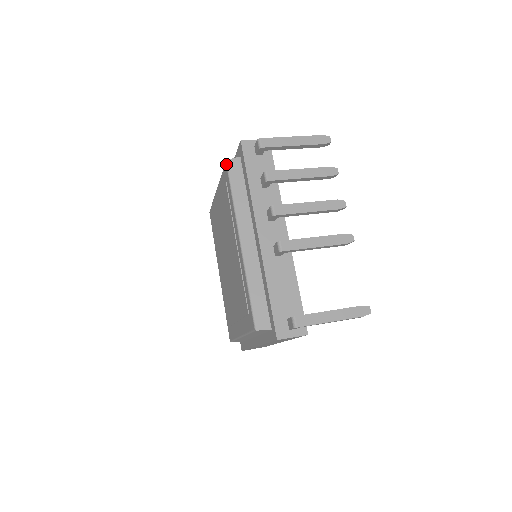
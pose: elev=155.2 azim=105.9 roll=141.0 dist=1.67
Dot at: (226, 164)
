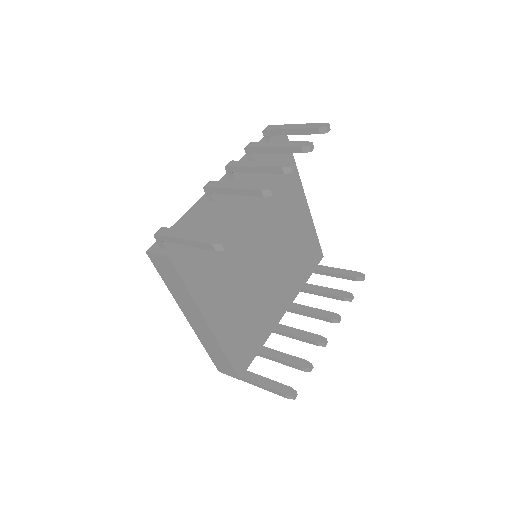
Dot at: occluded
